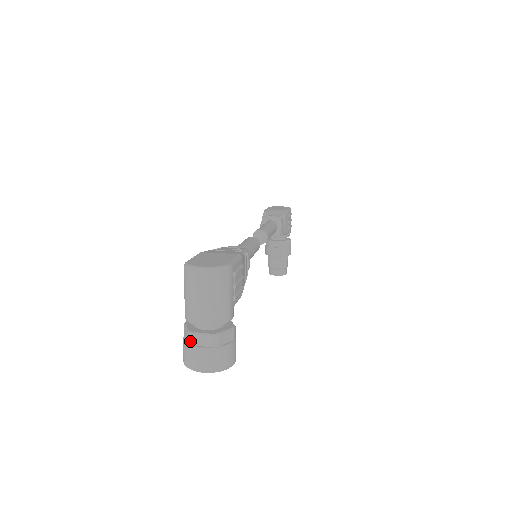
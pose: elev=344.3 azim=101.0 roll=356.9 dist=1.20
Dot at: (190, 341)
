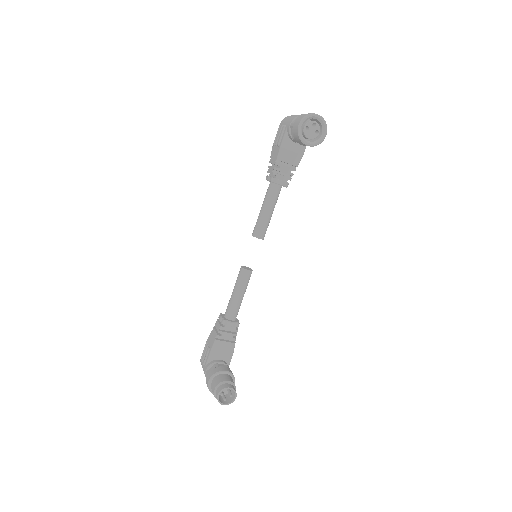
Dot at: occluded
